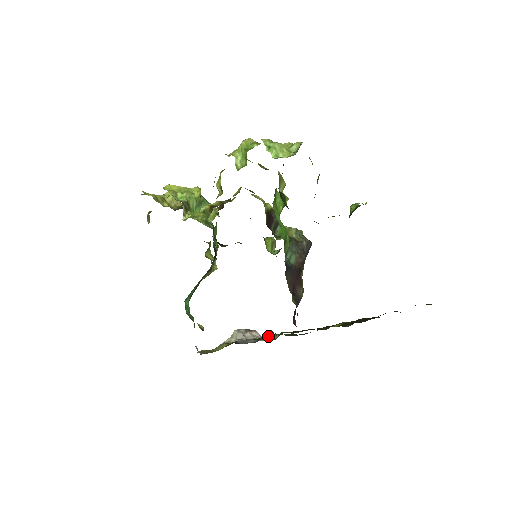
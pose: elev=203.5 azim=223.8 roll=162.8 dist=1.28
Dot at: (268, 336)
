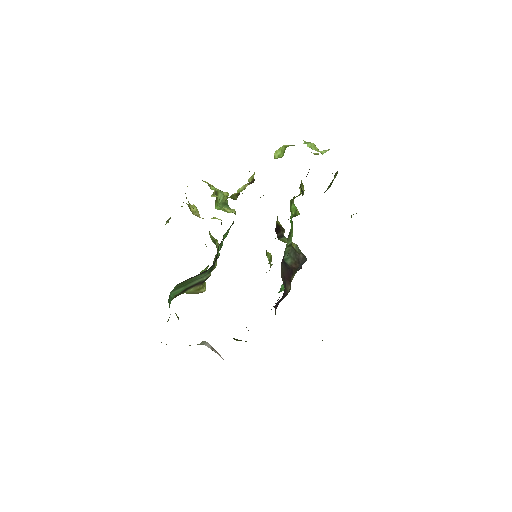
Dot at: (239, 340)
